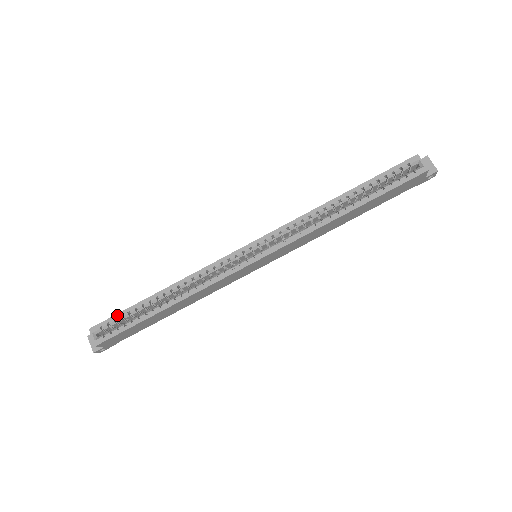
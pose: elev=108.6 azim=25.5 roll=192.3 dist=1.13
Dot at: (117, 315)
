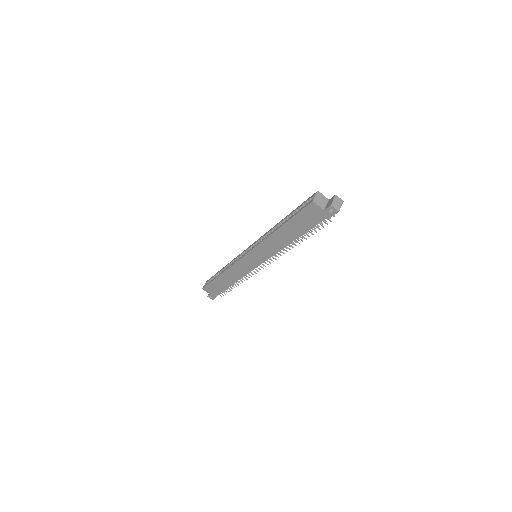
Dot at: (213, 276)
